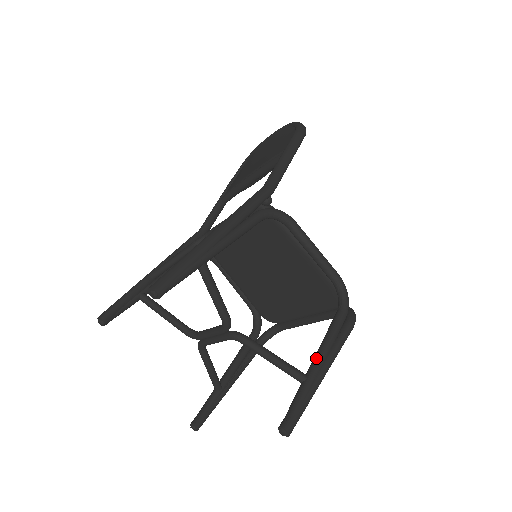
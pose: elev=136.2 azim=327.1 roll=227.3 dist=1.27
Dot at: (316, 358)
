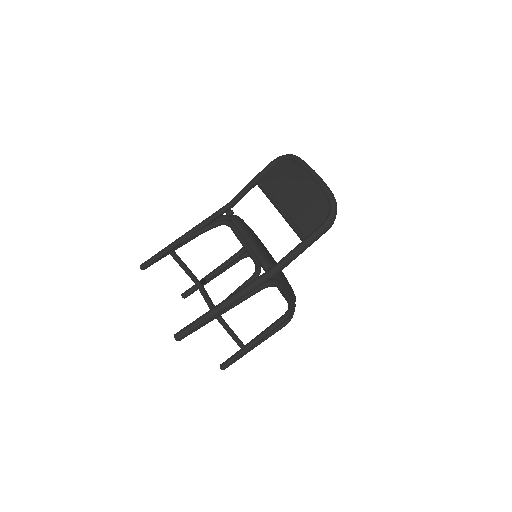
Dot at: (255, 341)
